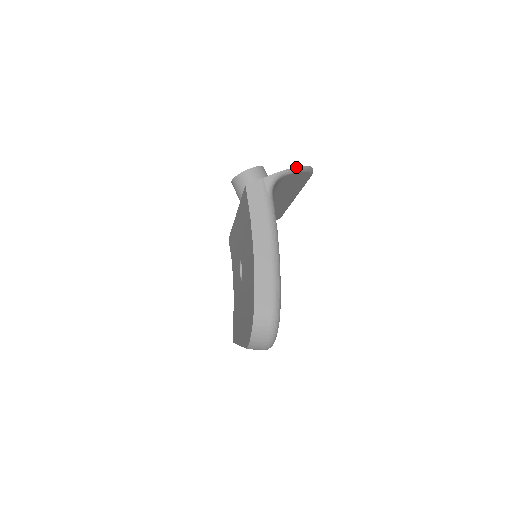
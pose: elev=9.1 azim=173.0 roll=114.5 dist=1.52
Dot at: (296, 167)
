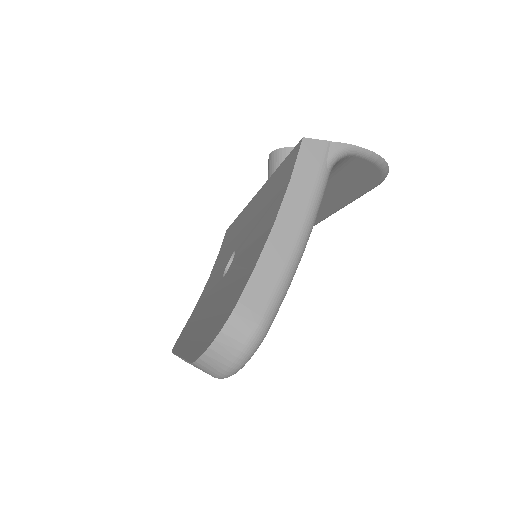
Dot at: occluded
